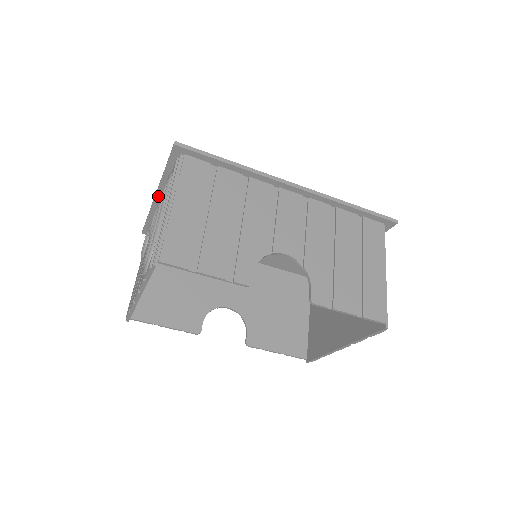
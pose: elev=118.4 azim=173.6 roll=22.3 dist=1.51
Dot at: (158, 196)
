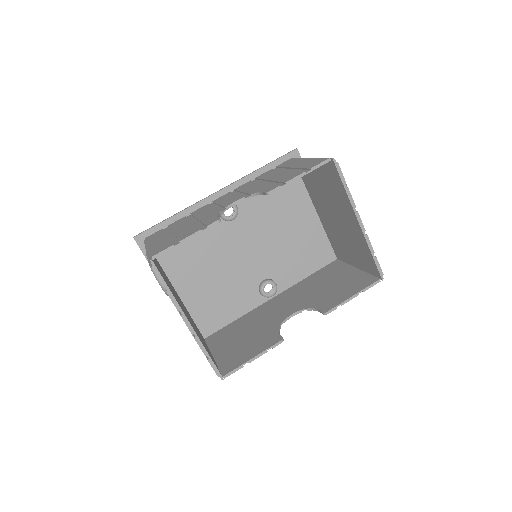
Dot at: occluded
